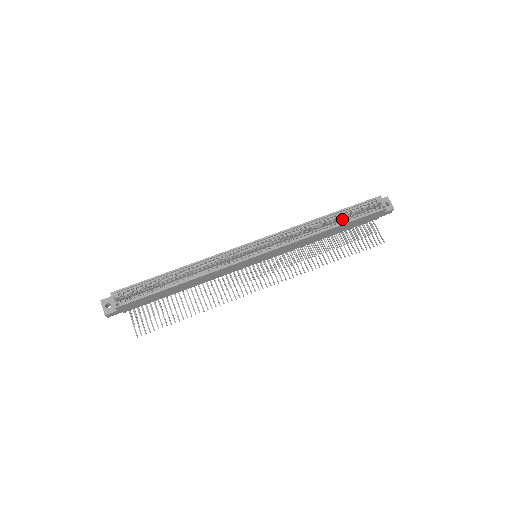
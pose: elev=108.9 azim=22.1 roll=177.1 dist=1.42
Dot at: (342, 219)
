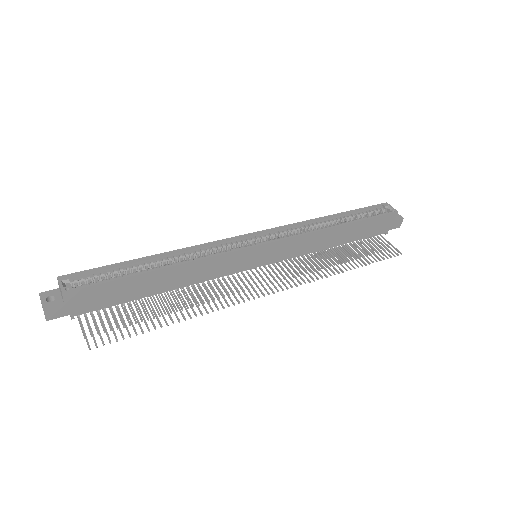
Dot at: (352, 219)
